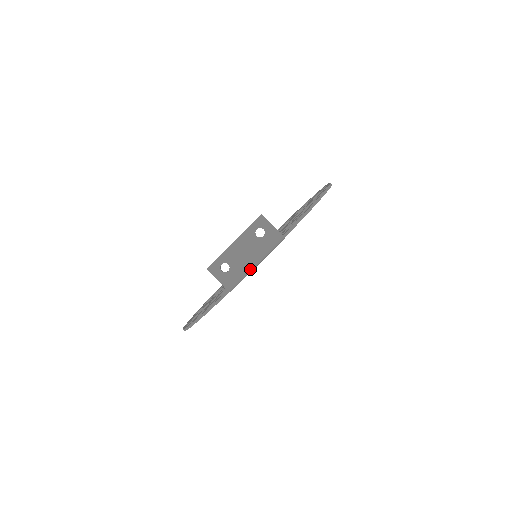
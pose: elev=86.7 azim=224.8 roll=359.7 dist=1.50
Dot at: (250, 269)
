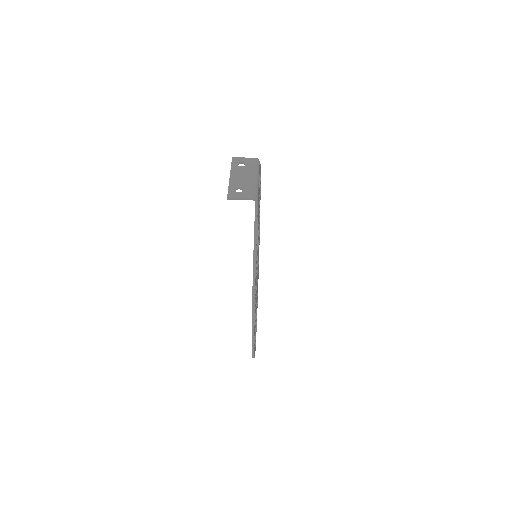
Dot at: (256, 182)
